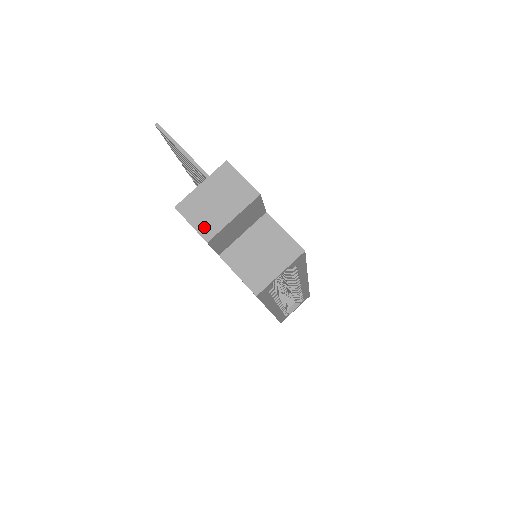
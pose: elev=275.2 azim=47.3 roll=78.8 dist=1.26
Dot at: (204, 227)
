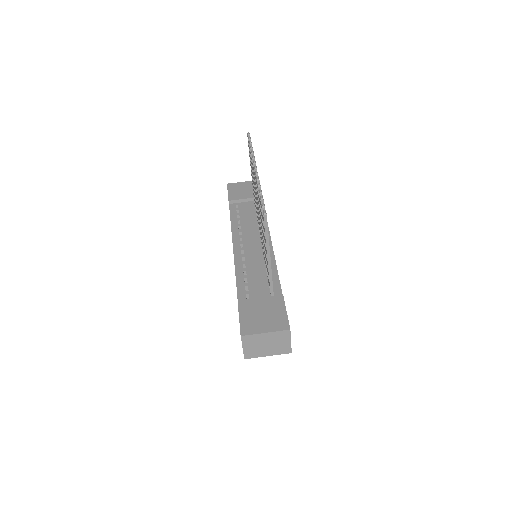
Dot at: (249, 352)
